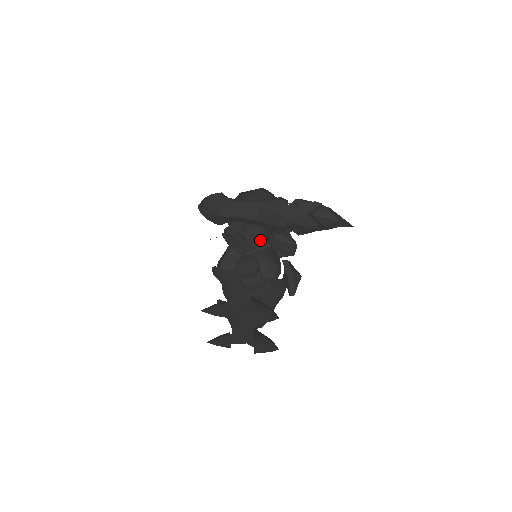
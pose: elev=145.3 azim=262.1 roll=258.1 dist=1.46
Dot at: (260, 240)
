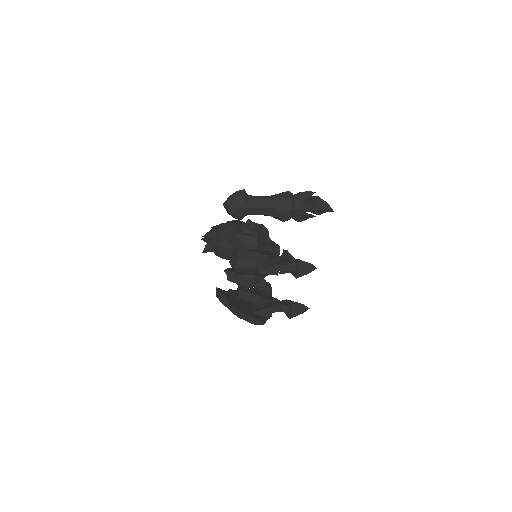
Dot at: (265, 235)
